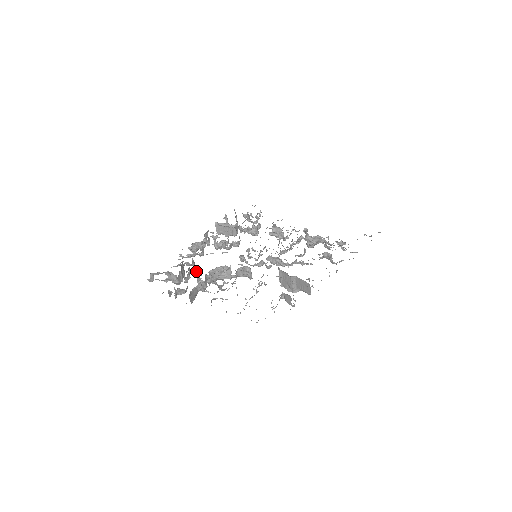
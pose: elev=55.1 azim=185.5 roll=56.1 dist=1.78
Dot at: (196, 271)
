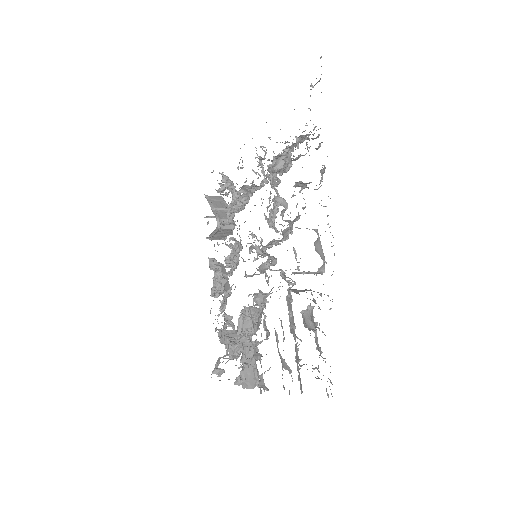
Dot at: (231, 339)
